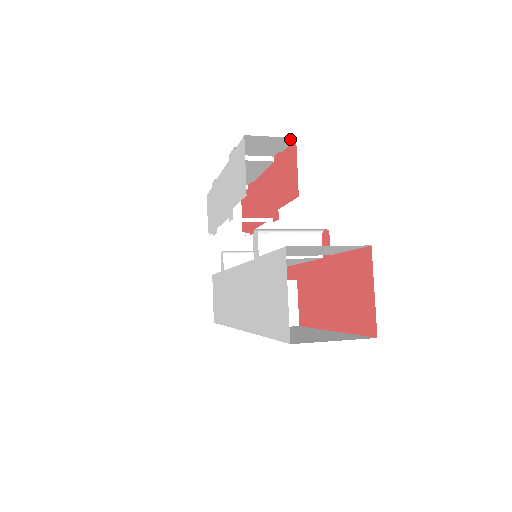
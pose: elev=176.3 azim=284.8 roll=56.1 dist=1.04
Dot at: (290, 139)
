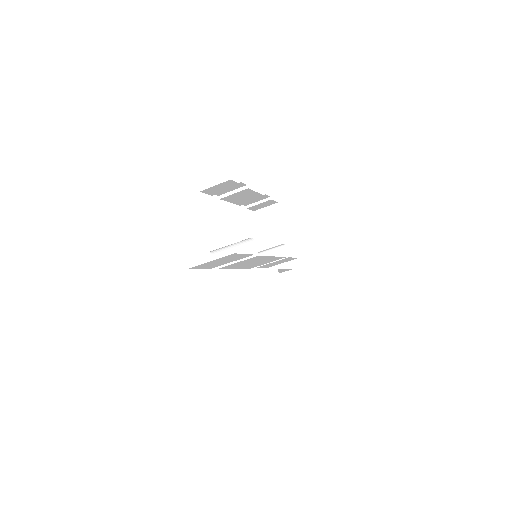
Dot at: (229, 181)
